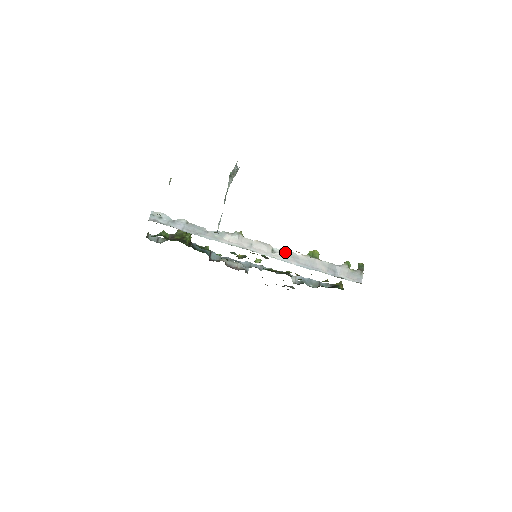
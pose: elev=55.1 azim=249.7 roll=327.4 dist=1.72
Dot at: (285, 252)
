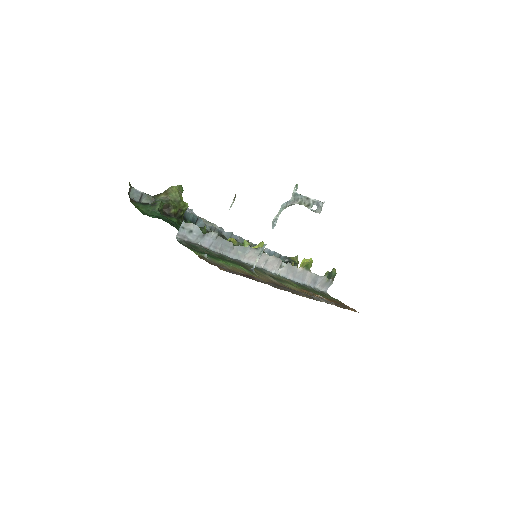
Dot at: (290, 266)
